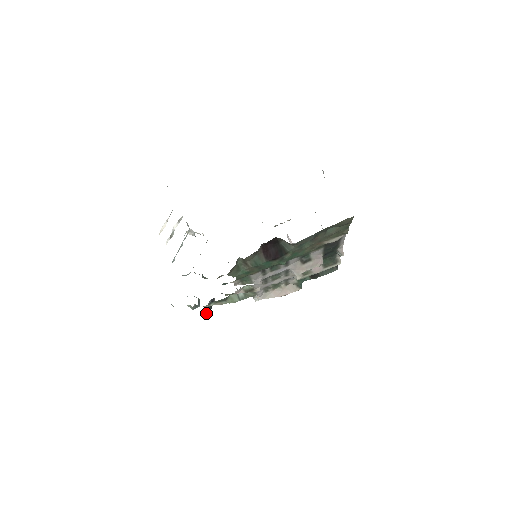
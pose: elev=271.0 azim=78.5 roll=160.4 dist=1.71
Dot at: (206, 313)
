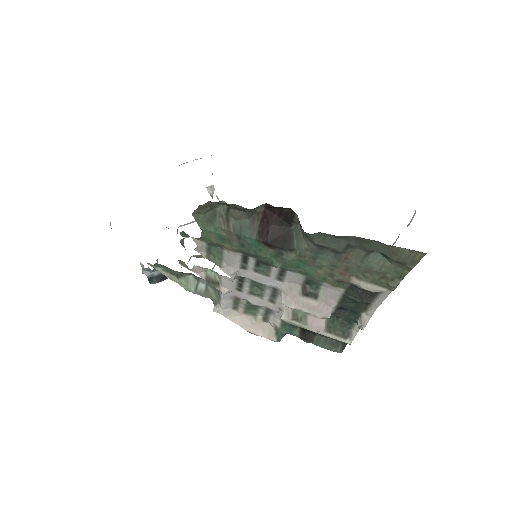
Dot at: (149, 281)
